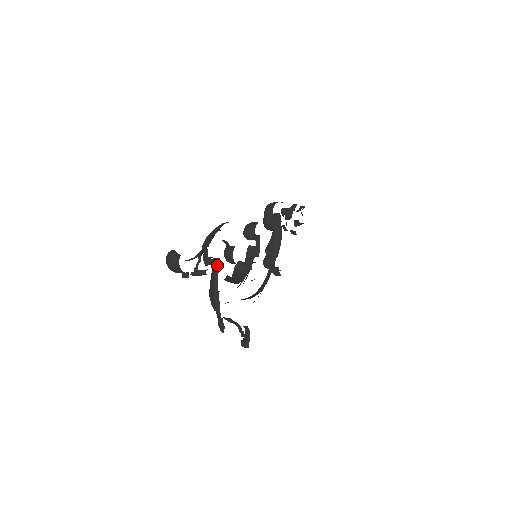
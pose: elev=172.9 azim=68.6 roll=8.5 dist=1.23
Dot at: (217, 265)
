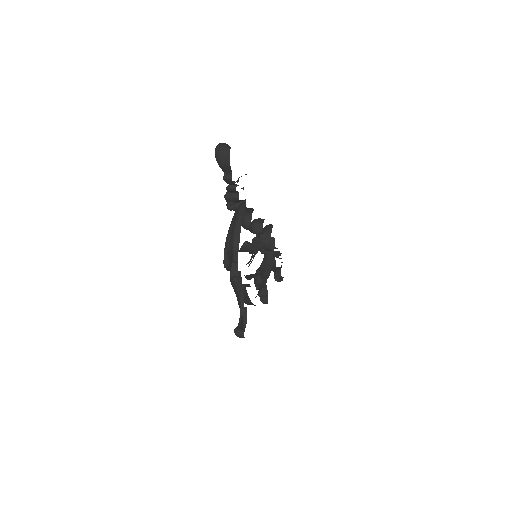
Dot at: (243, 206)
